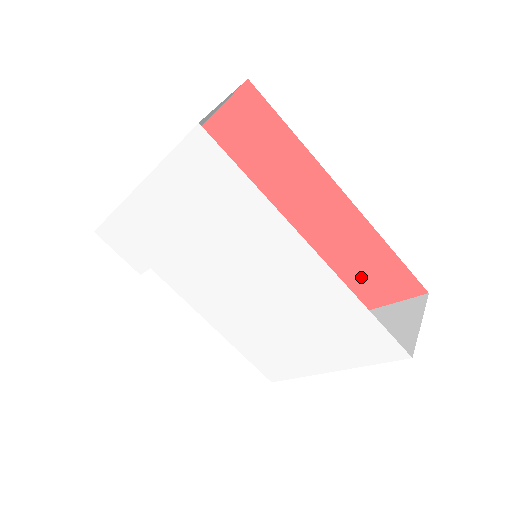
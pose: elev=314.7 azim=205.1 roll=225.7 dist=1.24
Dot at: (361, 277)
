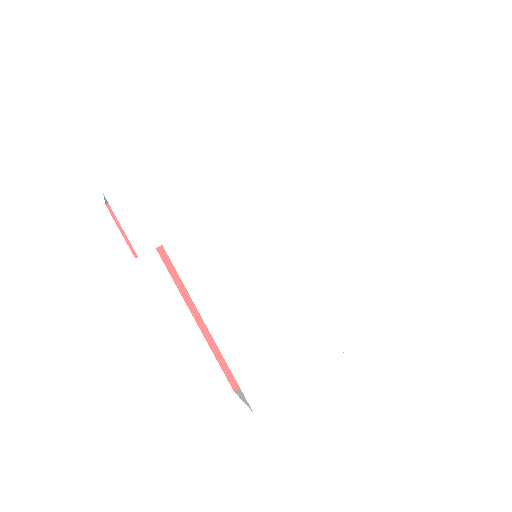
Dot at: occluded
